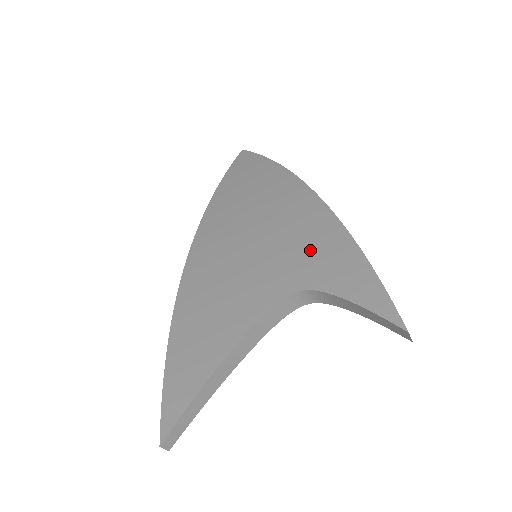
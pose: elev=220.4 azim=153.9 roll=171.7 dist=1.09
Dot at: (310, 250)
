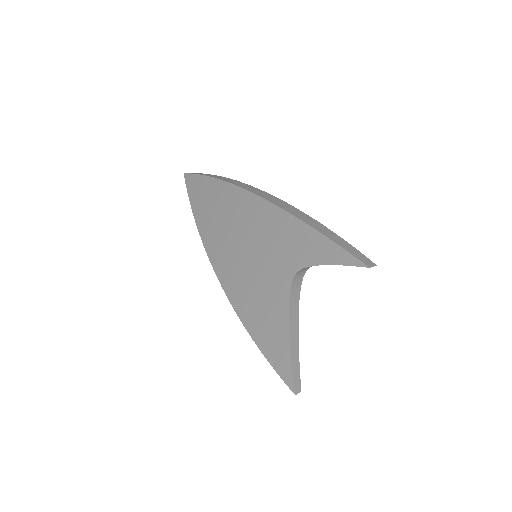
Dot at: (283, 242)
